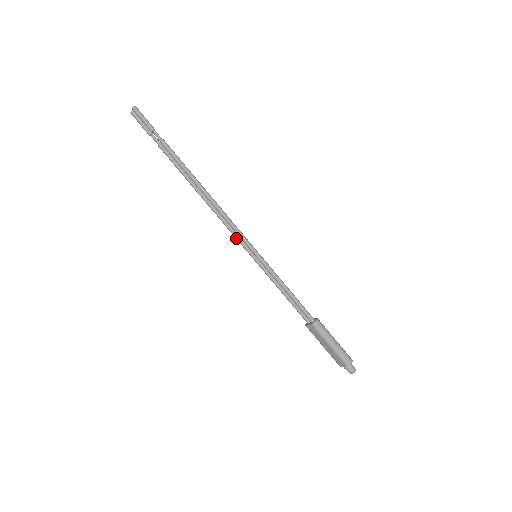
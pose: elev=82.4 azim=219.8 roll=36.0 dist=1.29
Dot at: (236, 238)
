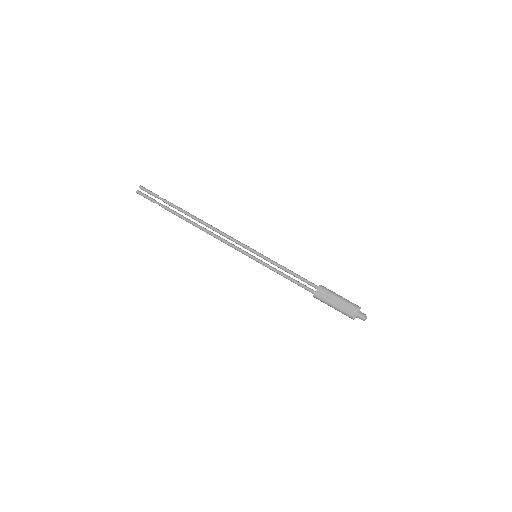
Dot at: (237, 248)
